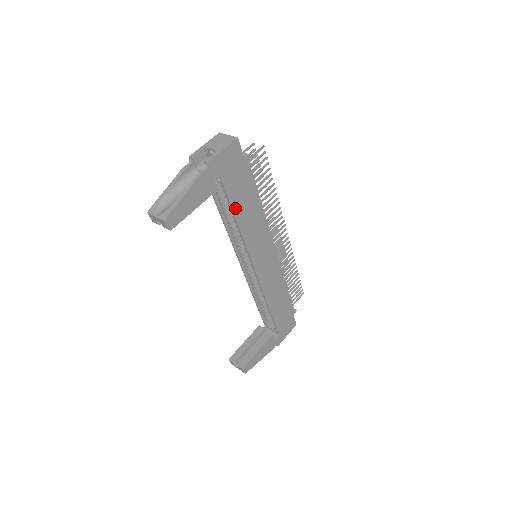
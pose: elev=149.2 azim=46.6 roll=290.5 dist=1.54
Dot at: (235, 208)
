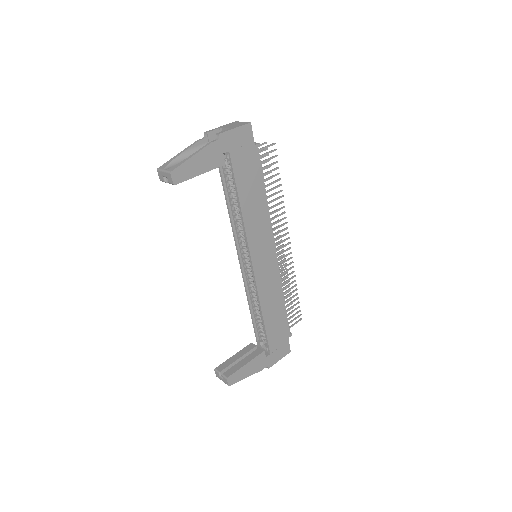
Dot at: (240, 190)
